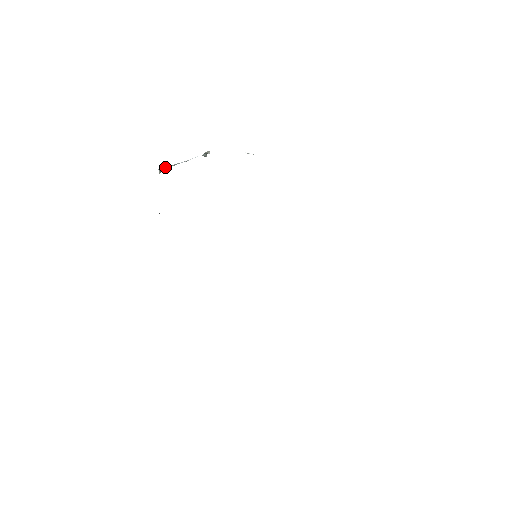
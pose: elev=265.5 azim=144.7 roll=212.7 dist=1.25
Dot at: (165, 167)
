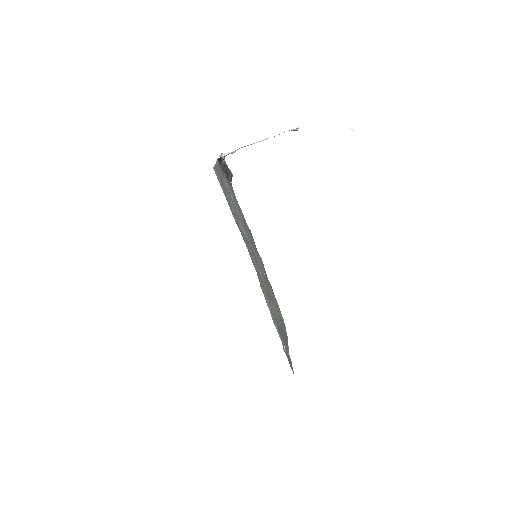
Dot at: (232, 151)
